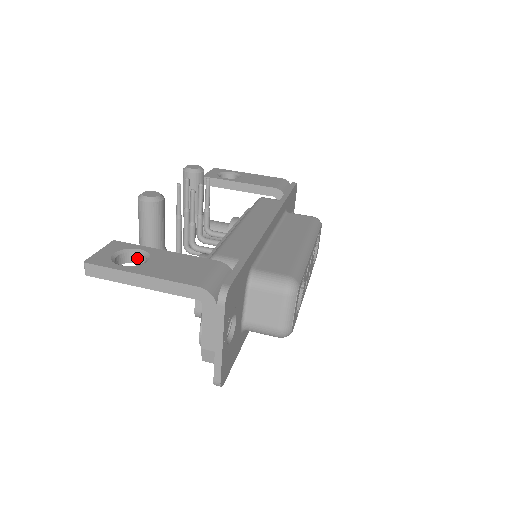
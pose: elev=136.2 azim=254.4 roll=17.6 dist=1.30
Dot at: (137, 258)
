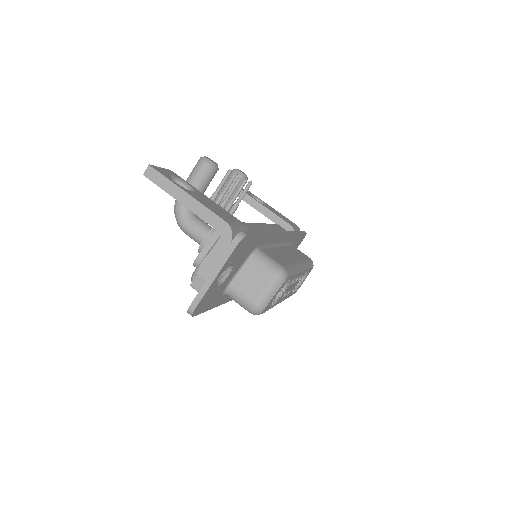
Dot at: occluded
